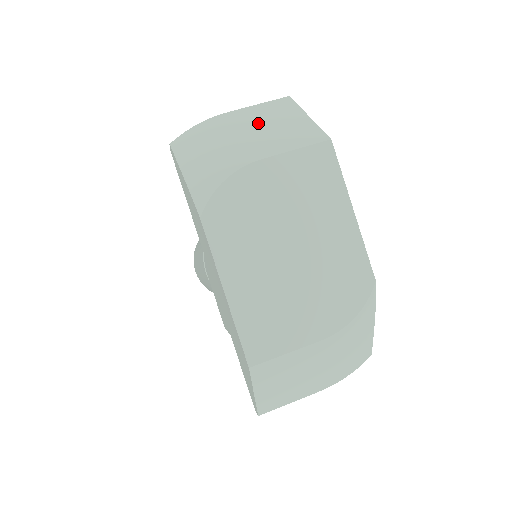
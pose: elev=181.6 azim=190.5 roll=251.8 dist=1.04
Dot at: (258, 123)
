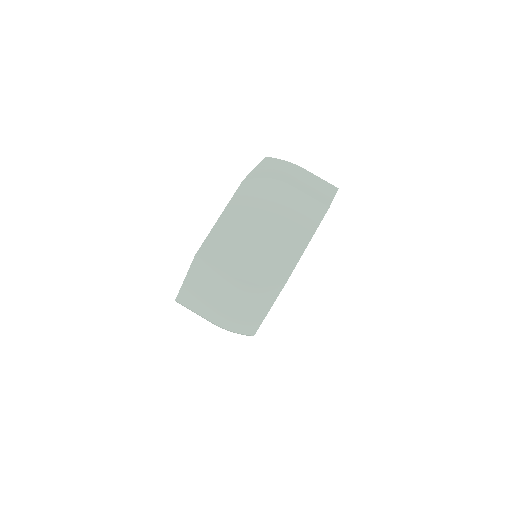
Dot at: (310, 180)
